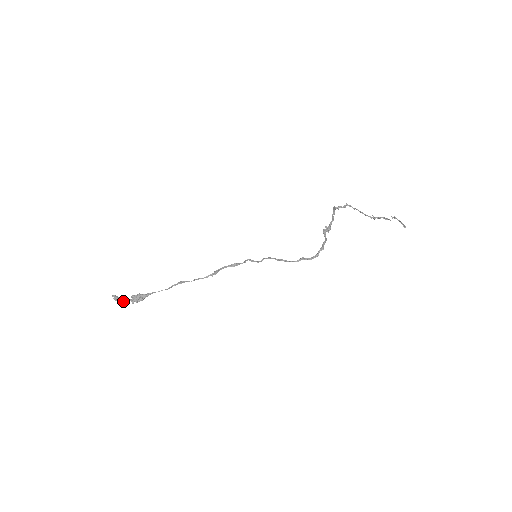
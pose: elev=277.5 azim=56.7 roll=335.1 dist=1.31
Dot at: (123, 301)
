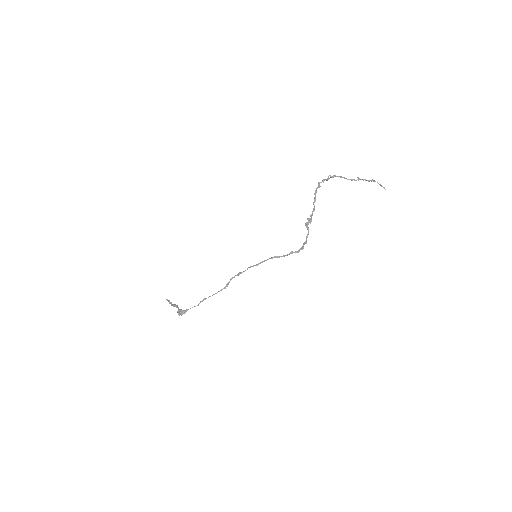
Dot at: (174, 306)
